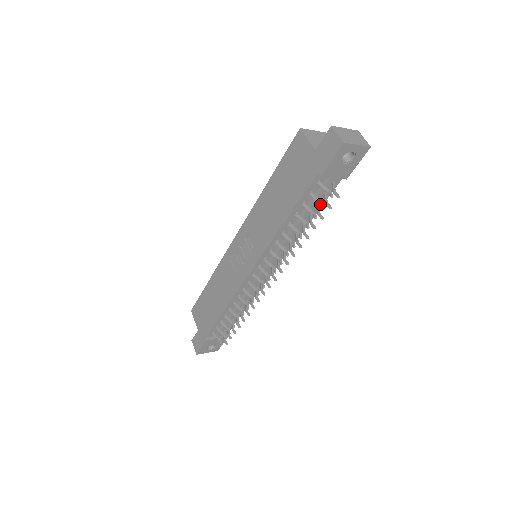
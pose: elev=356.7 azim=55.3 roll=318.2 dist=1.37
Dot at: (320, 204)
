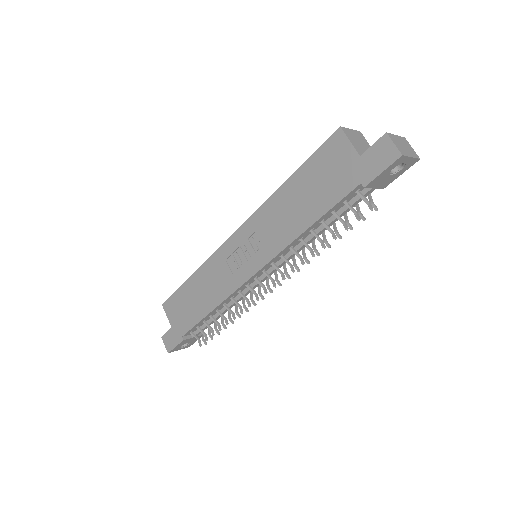
Dot at: (355, 215)
